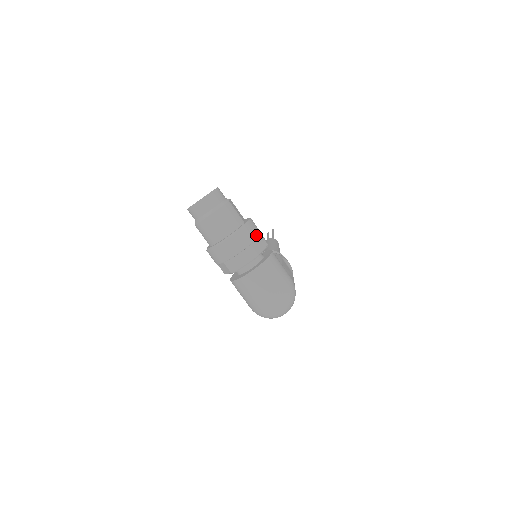
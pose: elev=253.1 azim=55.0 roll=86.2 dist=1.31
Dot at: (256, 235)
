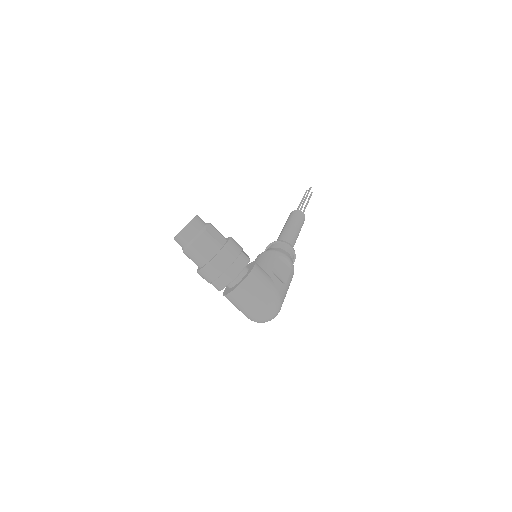
Dot at: (233, 258)
